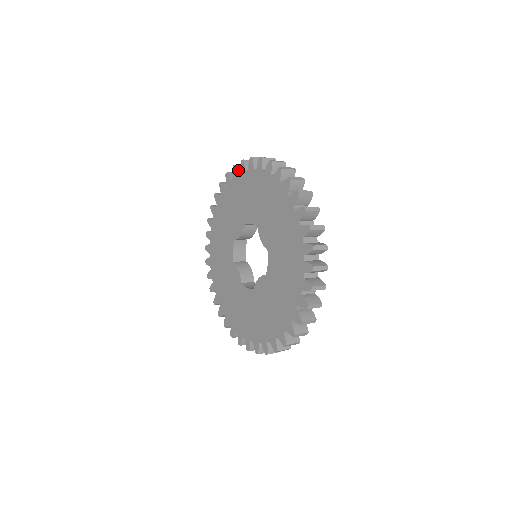
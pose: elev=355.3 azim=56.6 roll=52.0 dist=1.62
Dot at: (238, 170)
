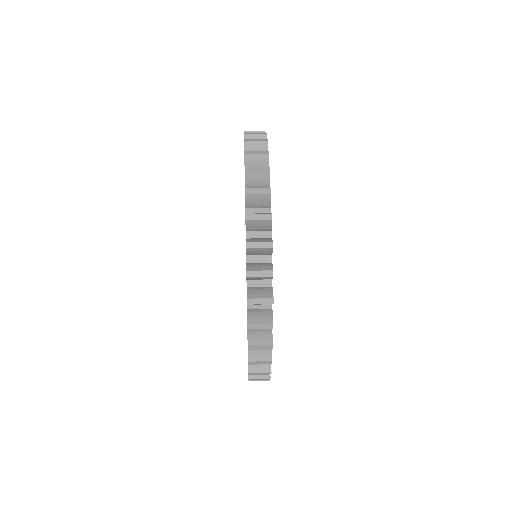
Dot at: occluded
